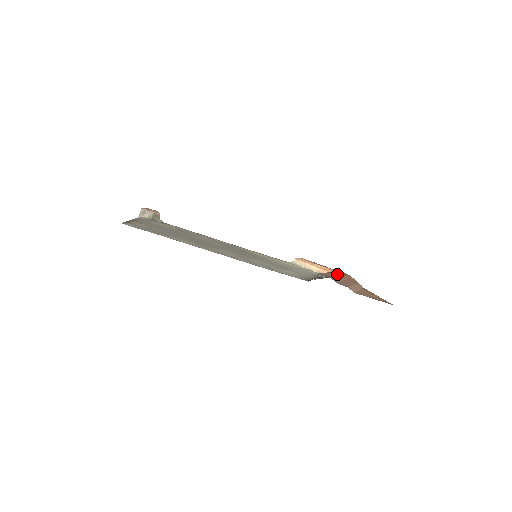
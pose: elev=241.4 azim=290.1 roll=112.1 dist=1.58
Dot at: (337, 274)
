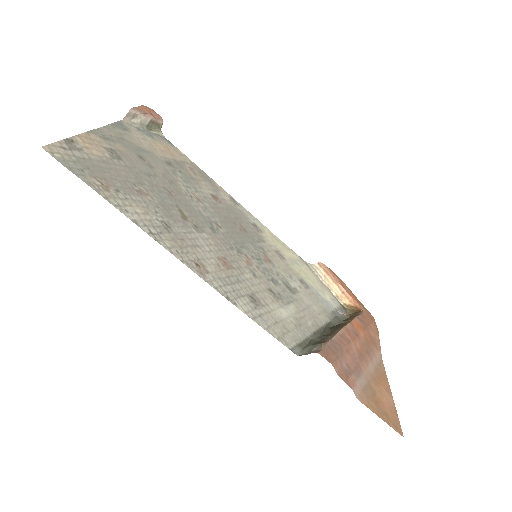
Dot at: (355, 330)
